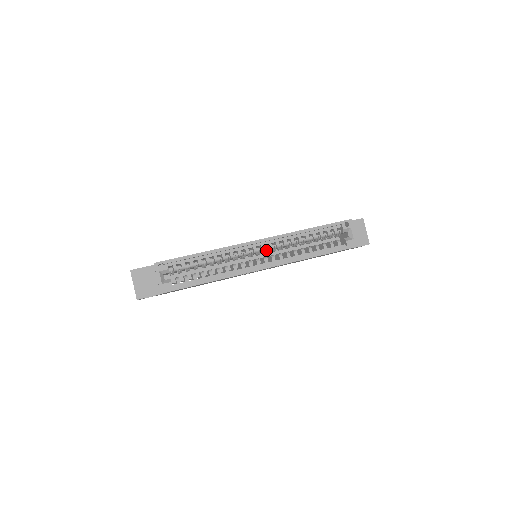
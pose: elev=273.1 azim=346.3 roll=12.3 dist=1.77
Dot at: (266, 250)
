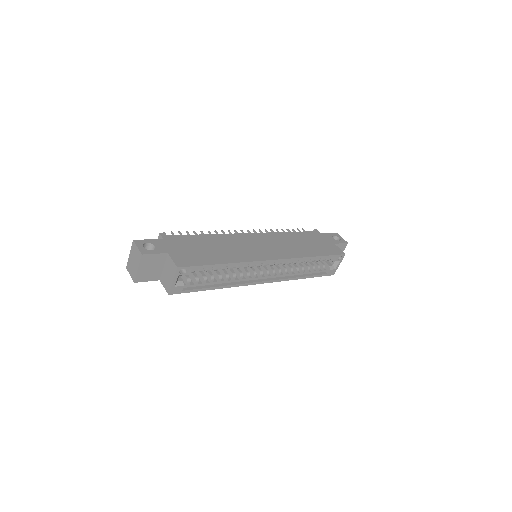
Dot at: occluded
